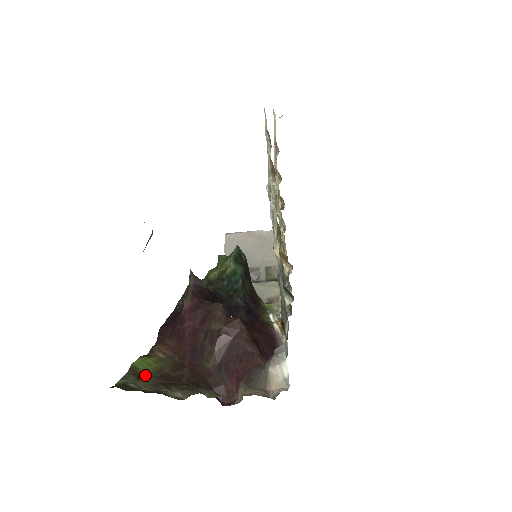
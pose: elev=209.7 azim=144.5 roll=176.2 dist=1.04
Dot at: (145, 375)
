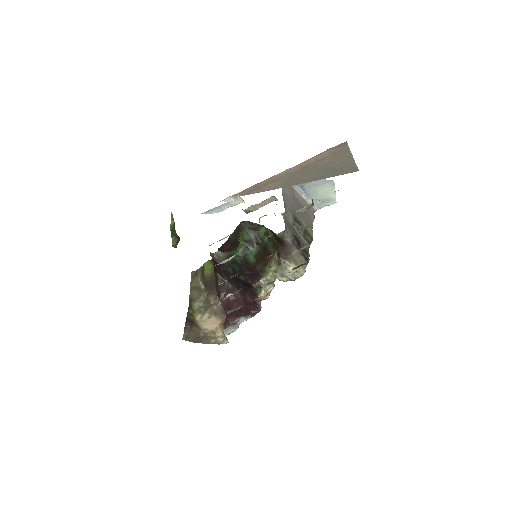
Dot at: (204, 276)
